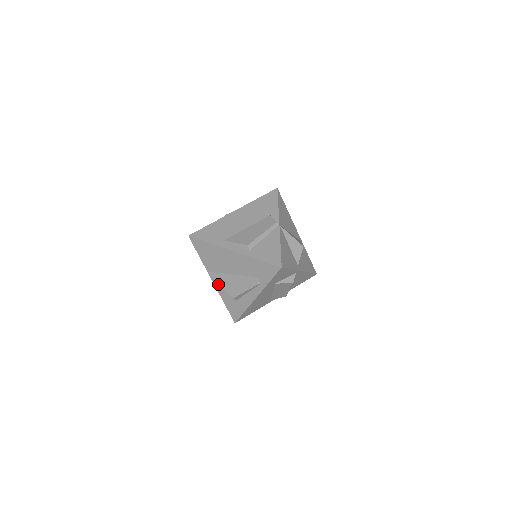
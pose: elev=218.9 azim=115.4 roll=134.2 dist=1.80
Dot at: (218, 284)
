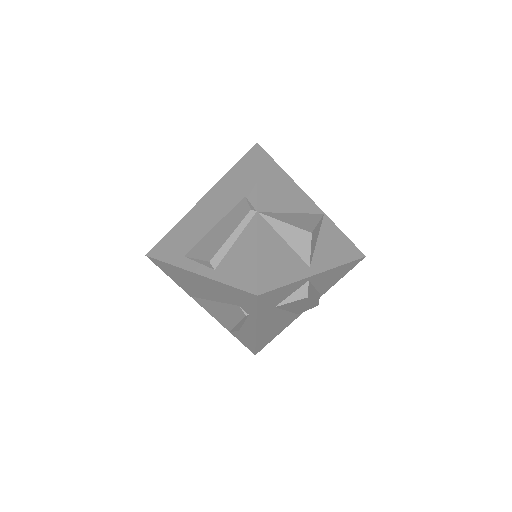
Dot at: occluded
